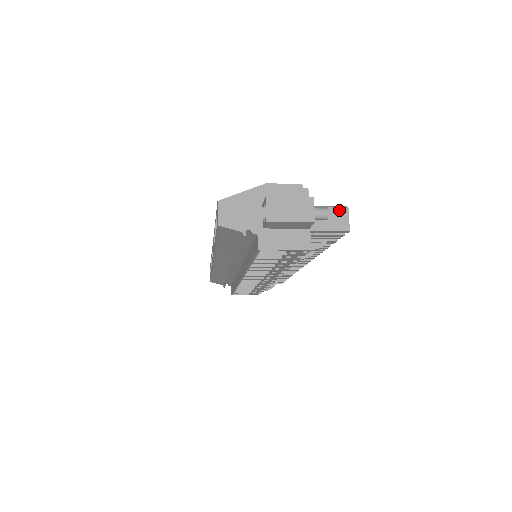
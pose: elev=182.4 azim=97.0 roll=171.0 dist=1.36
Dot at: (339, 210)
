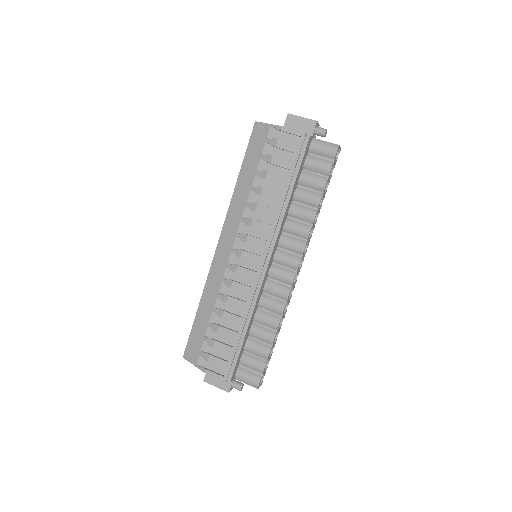
Dot at: (253, 386)
